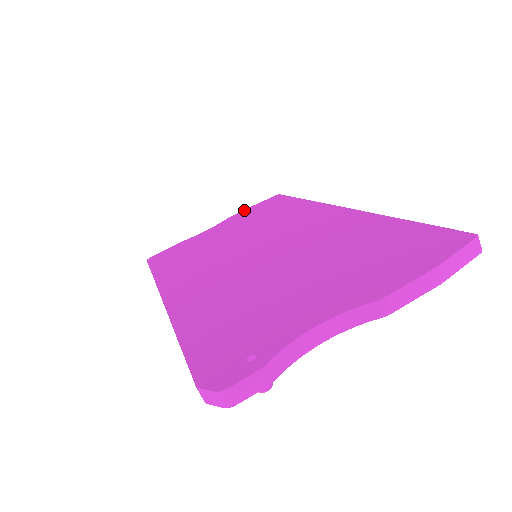
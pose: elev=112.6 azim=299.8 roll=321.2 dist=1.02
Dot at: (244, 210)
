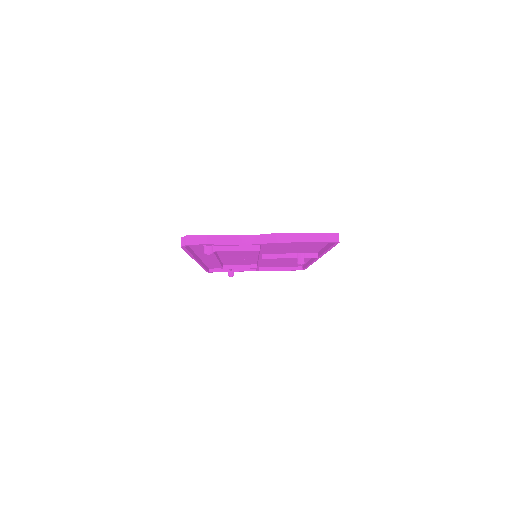
Dot at: occluded
